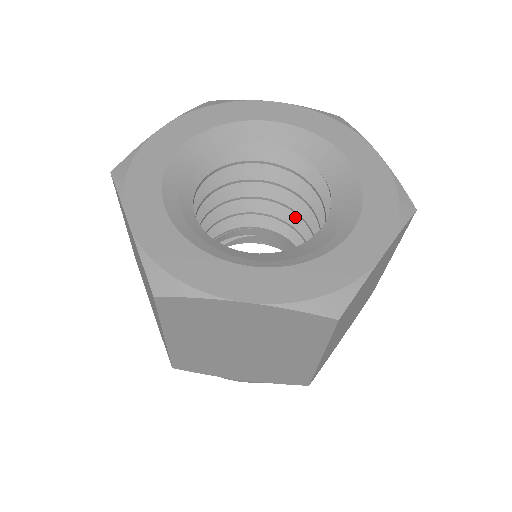
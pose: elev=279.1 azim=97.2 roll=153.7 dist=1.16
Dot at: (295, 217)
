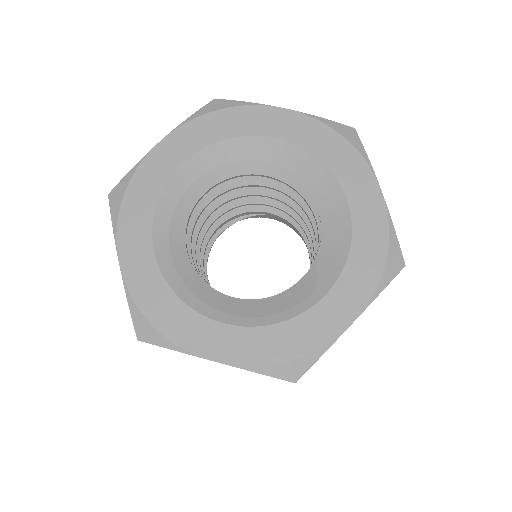
Dot at: occluded
